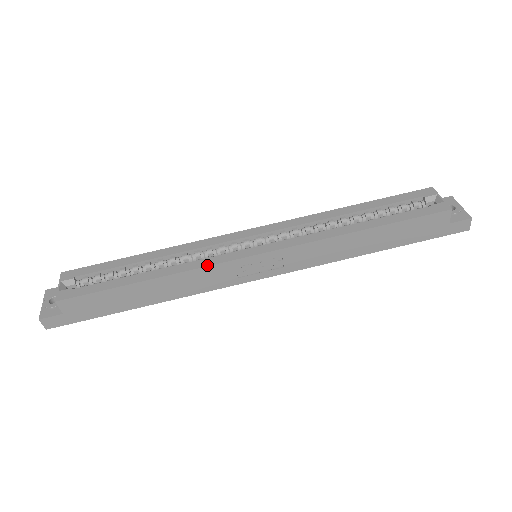
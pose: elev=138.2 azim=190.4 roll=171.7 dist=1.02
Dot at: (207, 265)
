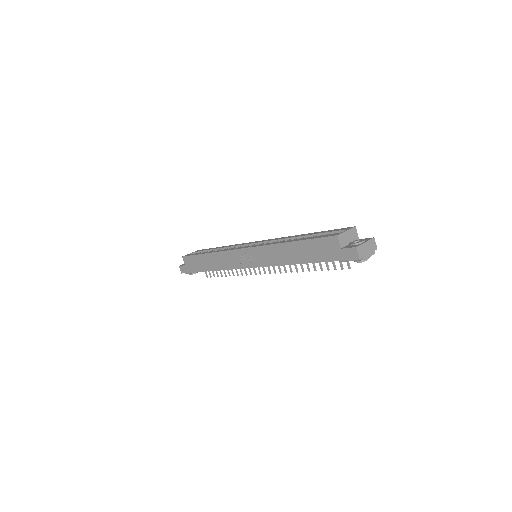
Dot at: (226, 250)
